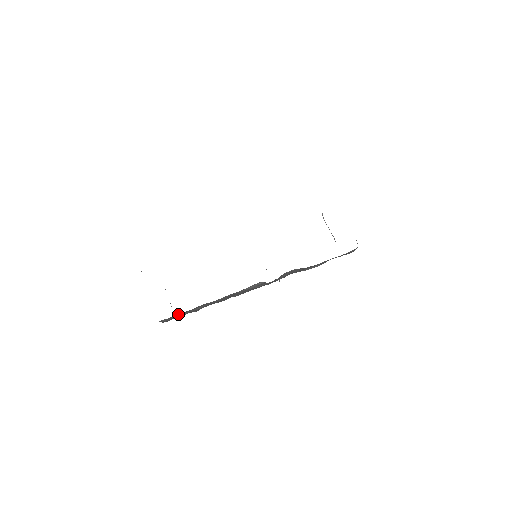
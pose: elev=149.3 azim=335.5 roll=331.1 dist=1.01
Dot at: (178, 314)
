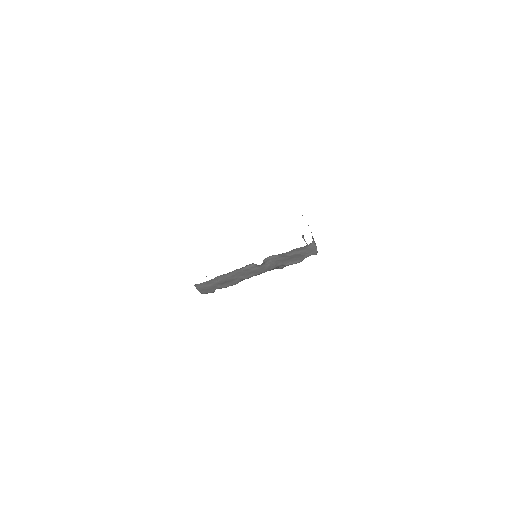
Dot at: (205, 282)
